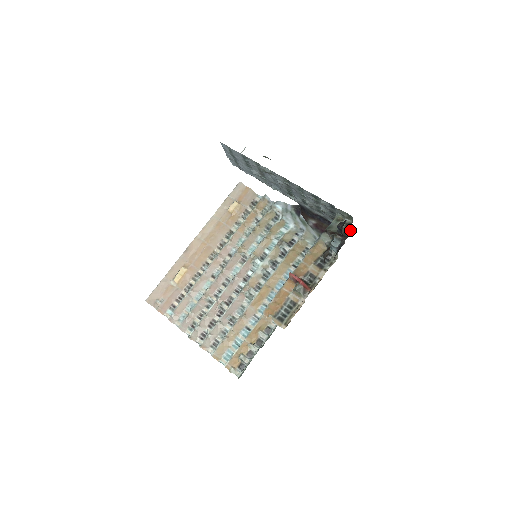
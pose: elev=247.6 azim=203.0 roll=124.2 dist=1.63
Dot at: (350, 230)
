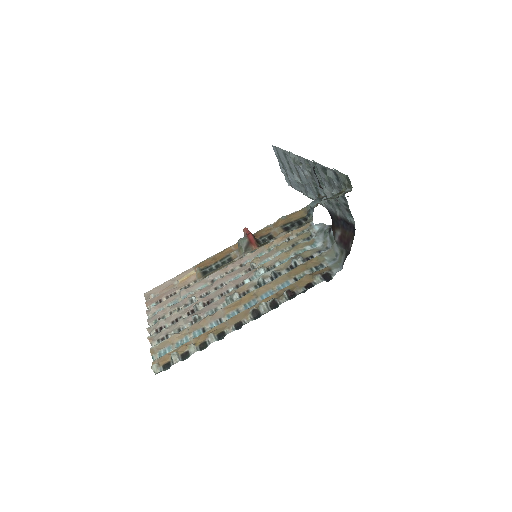
Dot at: occluded
